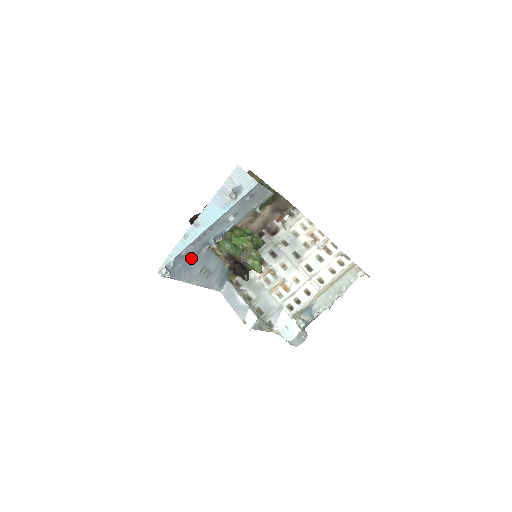
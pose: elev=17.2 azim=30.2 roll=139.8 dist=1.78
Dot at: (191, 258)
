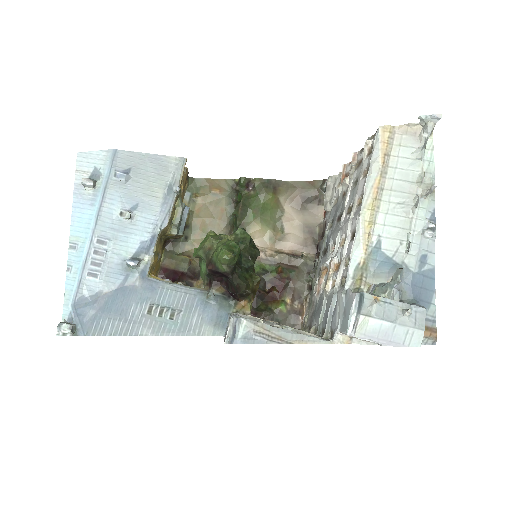
Dot at: (113, 299)
